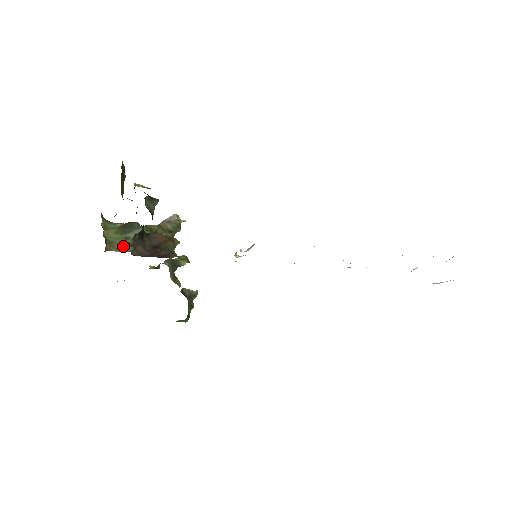
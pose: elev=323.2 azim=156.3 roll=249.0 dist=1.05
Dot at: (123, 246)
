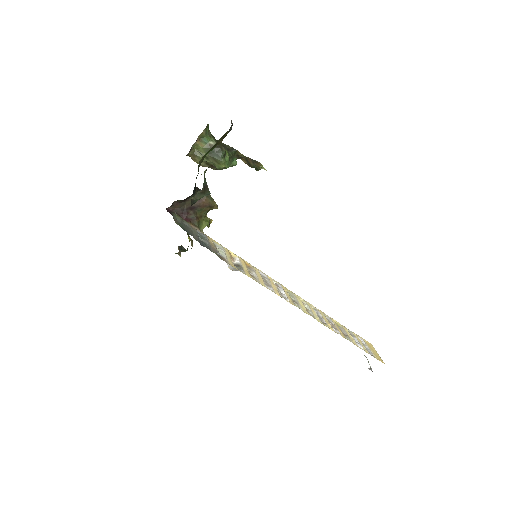
Dot at: occluded
